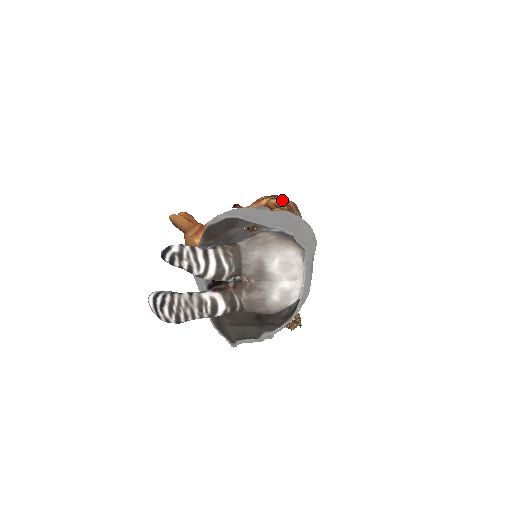
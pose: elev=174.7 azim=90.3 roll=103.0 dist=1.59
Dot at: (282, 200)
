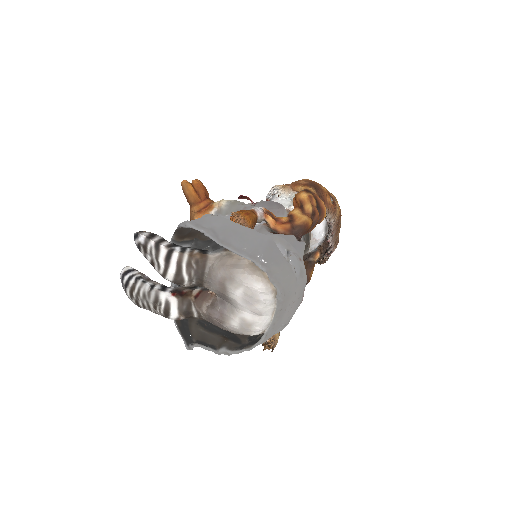
Dot at: (314, 197)
